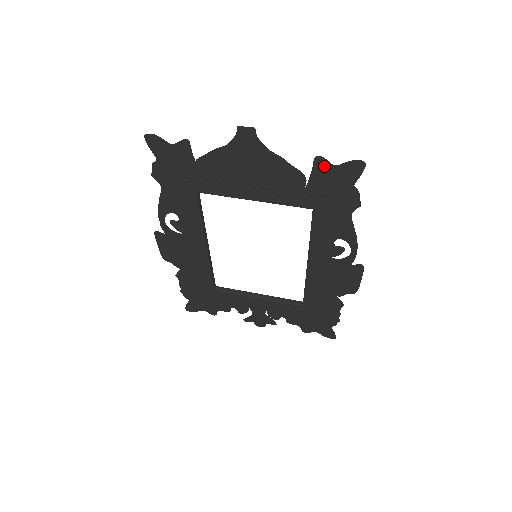
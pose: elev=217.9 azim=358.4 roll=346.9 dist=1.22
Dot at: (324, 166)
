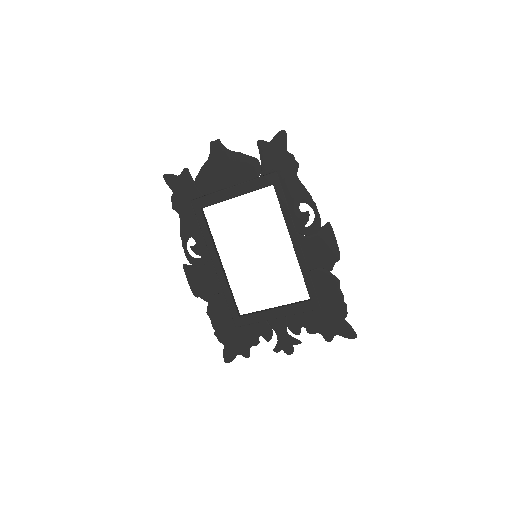
Dot at: (264, 145)
